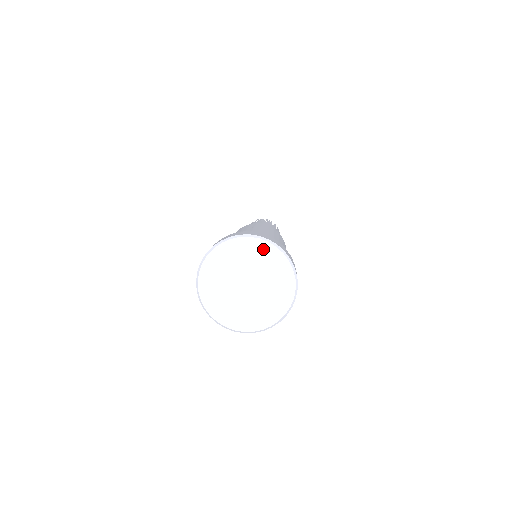
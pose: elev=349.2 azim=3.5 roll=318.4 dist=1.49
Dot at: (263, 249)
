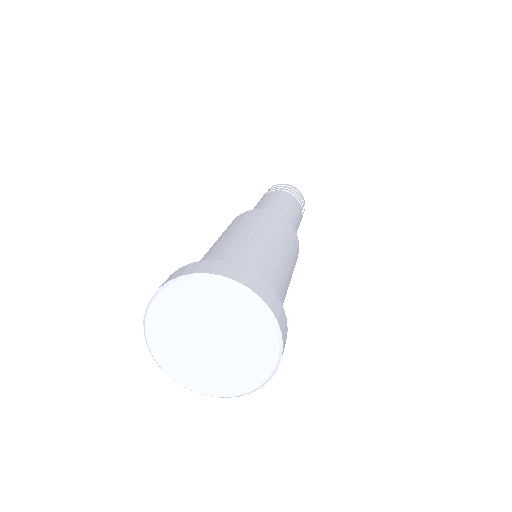
Dot at: (248, 307)
